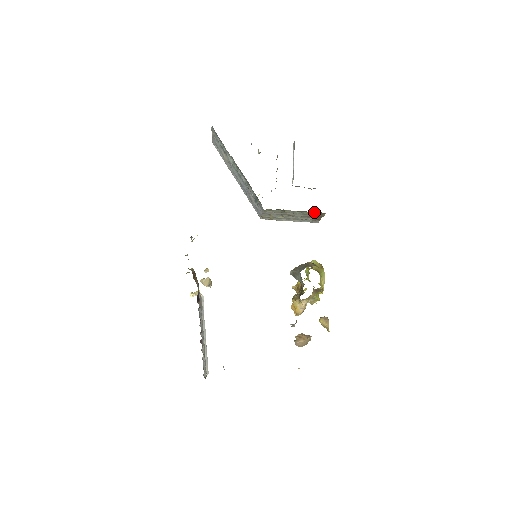
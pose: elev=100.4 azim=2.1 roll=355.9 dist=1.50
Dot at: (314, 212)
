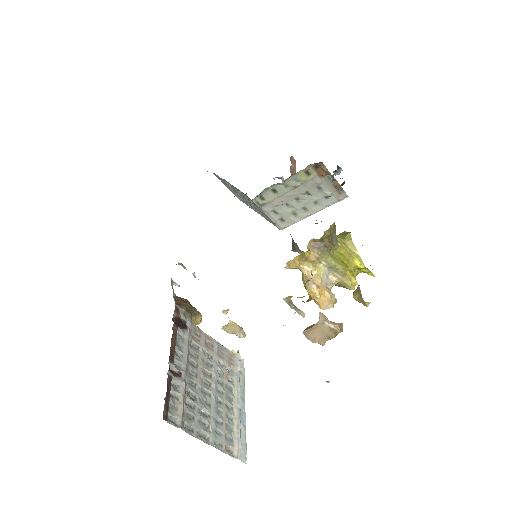
Dot at: (308, 170)
